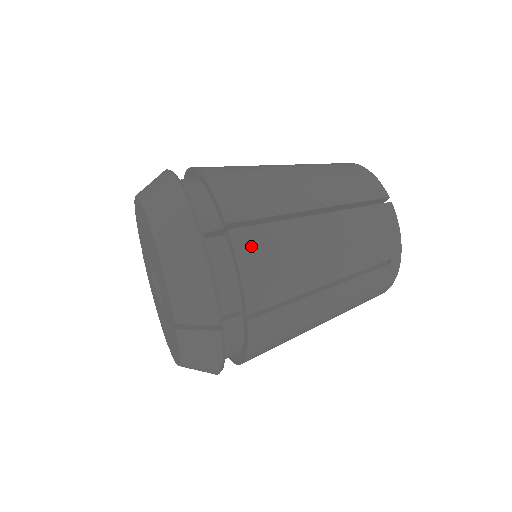
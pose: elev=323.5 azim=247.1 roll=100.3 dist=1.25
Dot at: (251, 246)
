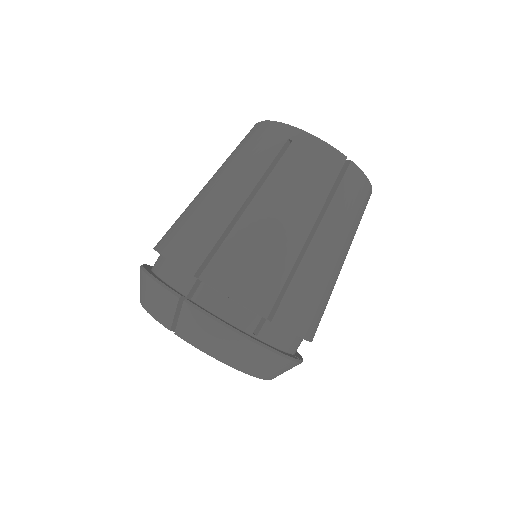
Dot at: (291, 314)
